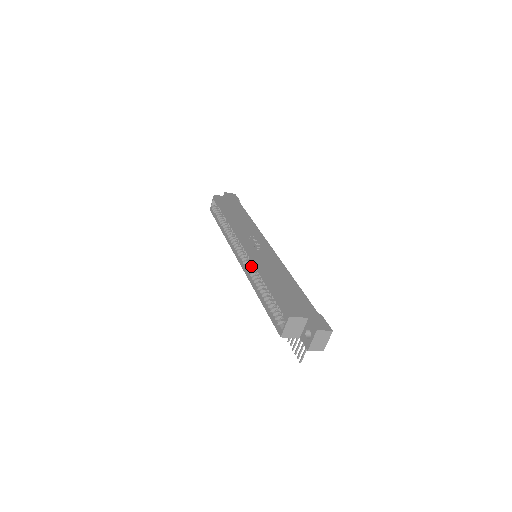
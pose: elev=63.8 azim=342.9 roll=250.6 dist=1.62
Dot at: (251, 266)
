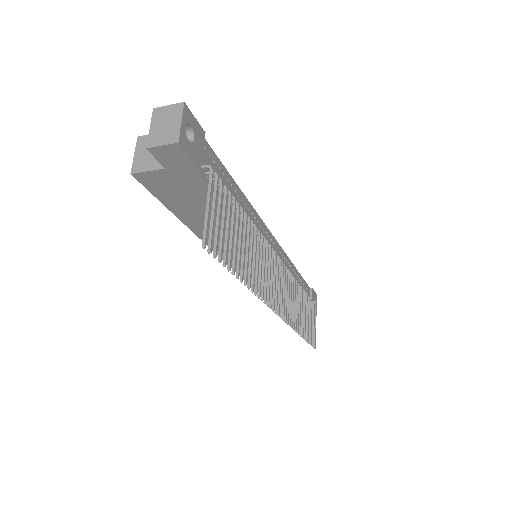
Dot at: occluded
